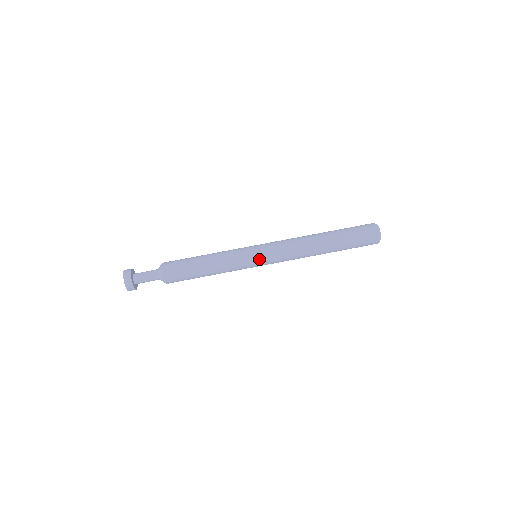
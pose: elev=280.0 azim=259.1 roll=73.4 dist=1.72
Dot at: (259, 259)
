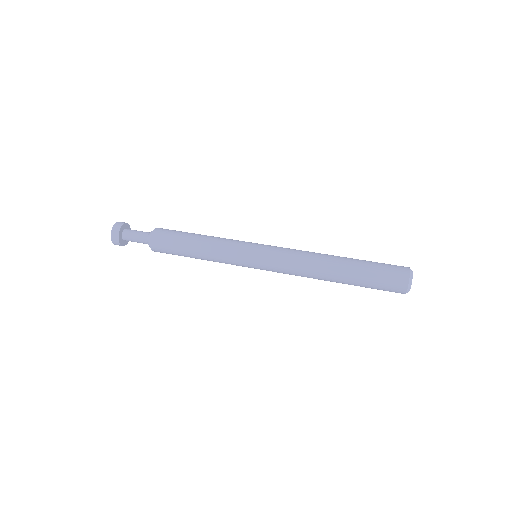
Dot at: (260, 244)
